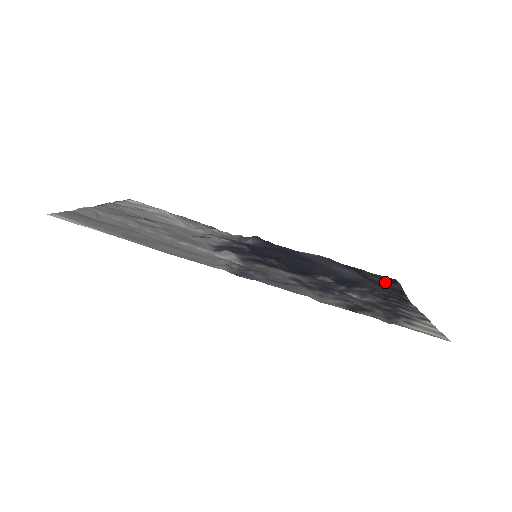
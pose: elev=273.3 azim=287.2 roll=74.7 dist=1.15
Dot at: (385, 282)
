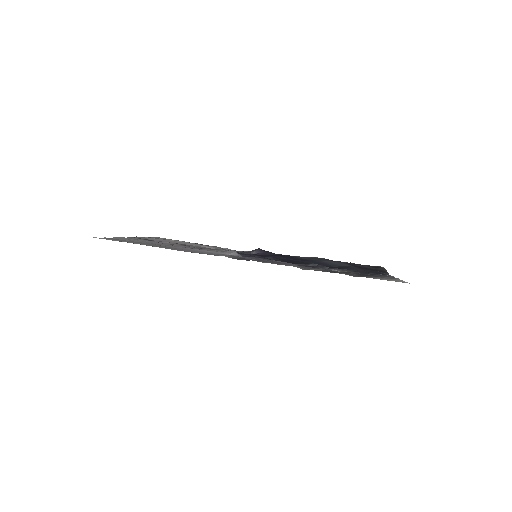
Dot at: (371, 267)
